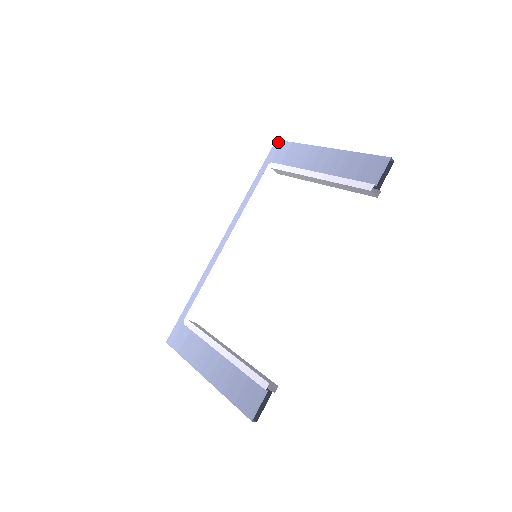
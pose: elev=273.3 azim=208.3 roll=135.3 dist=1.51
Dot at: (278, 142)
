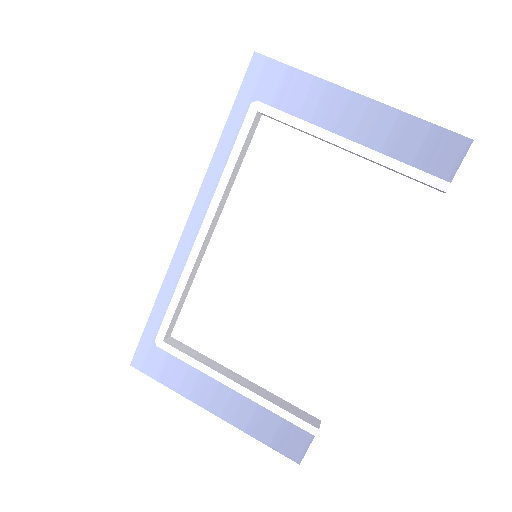
Dot at: (259, 58)
